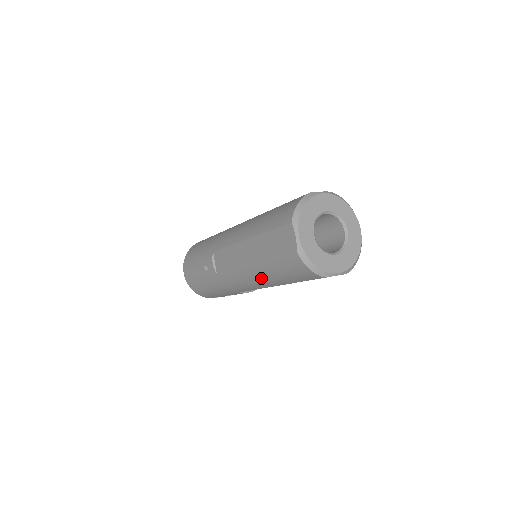
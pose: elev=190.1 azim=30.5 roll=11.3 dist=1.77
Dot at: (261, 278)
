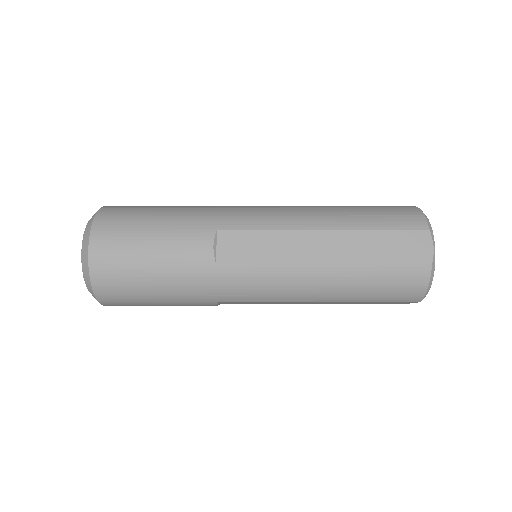
Dot at: occluded
